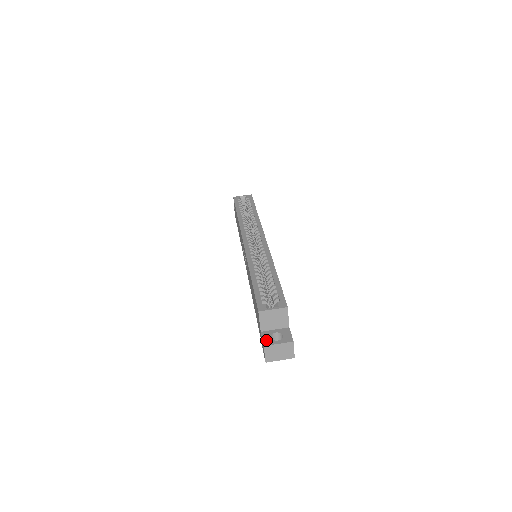
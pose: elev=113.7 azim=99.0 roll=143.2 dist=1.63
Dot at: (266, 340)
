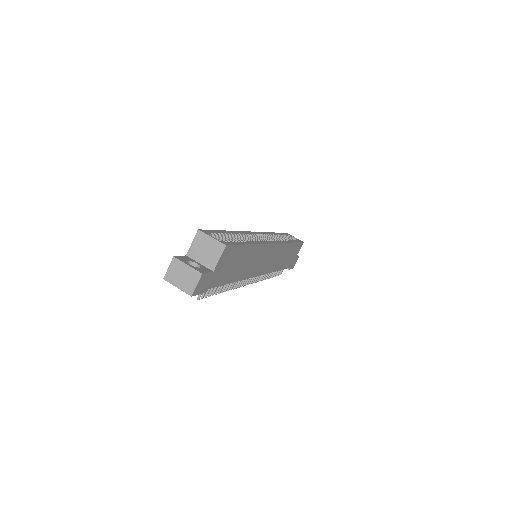
Dot at: (182, 257)
